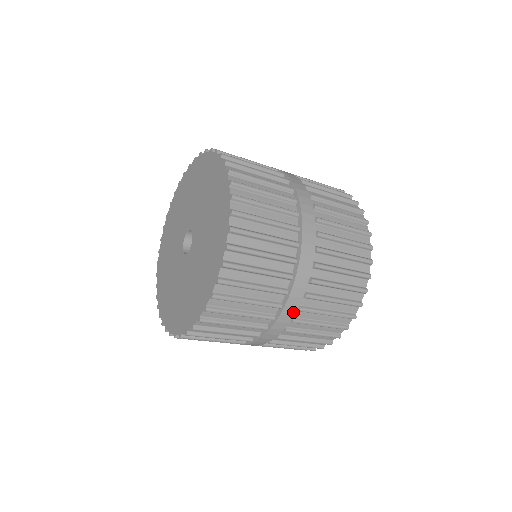
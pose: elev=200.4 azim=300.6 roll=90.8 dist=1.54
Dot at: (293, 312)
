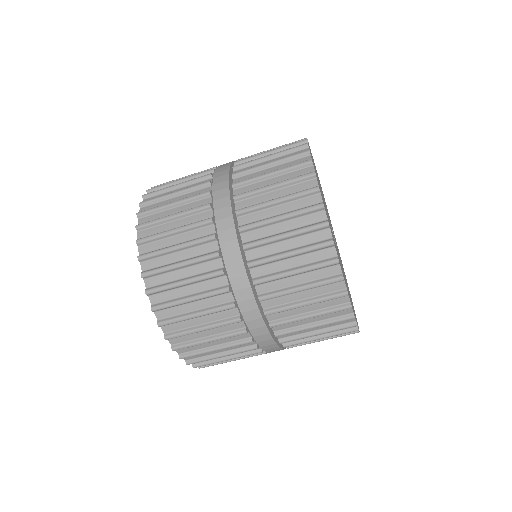
Dot at: (265, 331)
